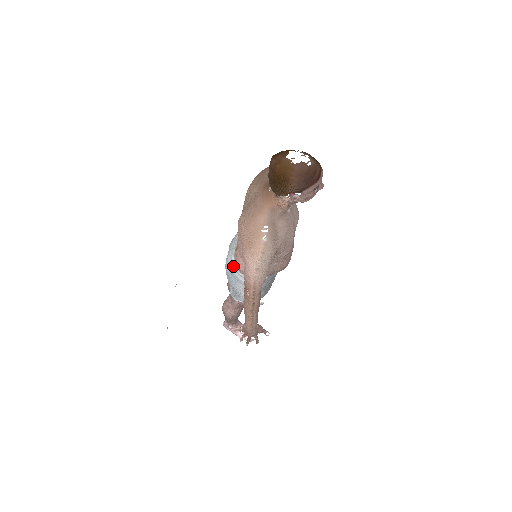
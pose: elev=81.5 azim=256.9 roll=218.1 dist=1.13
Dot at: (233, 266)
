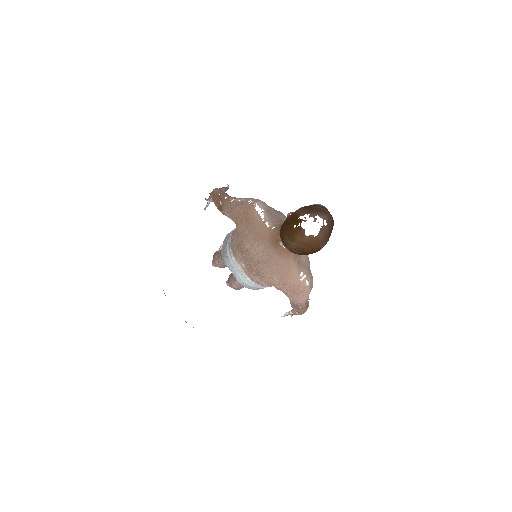
Dot at: (253, 284)
